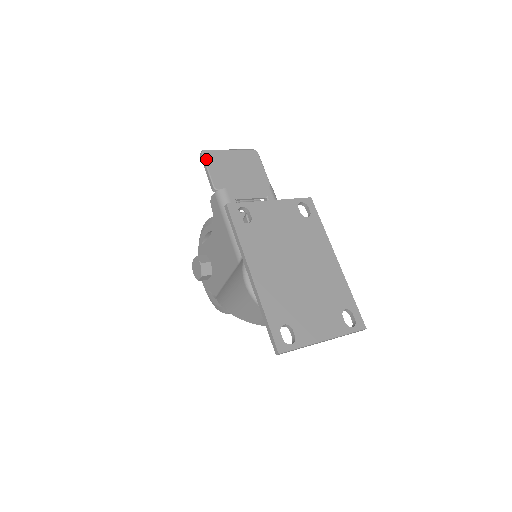
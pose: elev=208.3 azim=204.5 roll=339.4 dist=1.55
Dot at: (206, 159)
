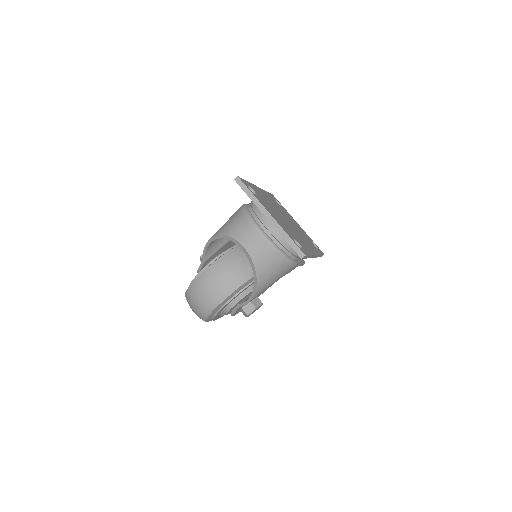
Dot at: occluded
